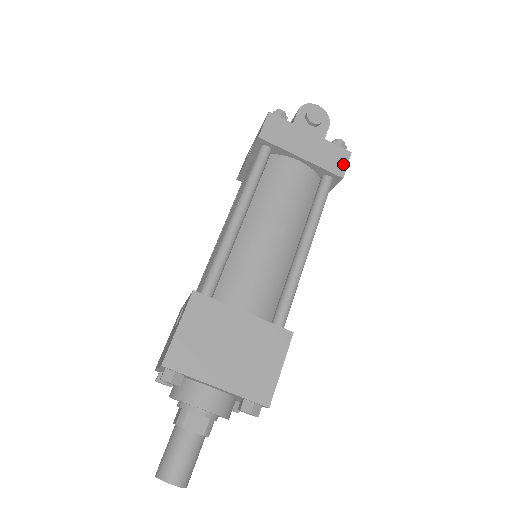
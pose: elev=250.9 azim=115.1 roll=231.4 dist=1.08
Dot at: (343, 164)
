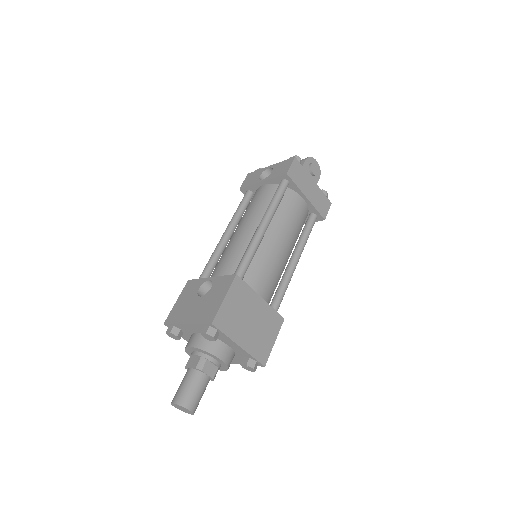
Dot at: (326, 210)
